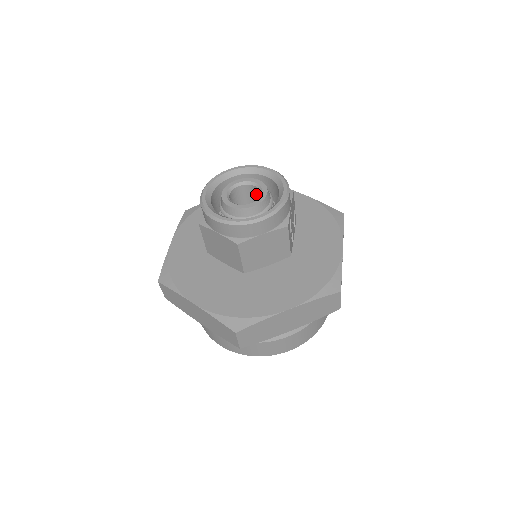
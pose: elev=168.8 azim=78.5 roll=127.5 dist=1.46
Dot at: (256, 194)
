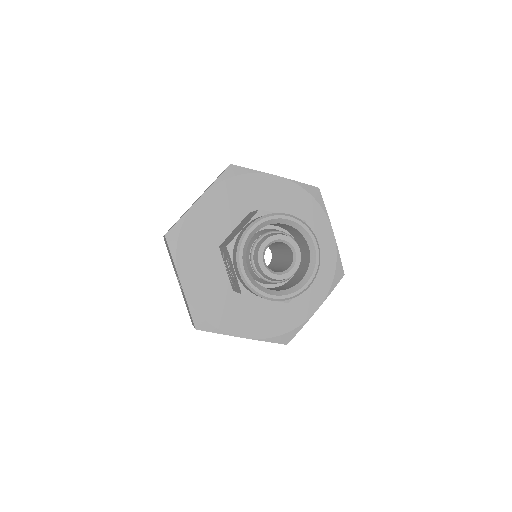
Dot at: (279, 242)
